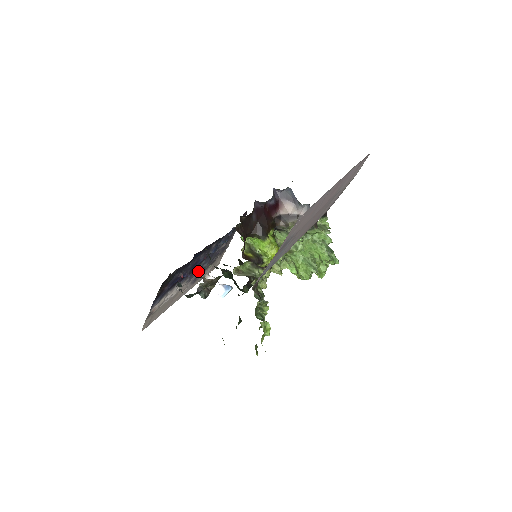
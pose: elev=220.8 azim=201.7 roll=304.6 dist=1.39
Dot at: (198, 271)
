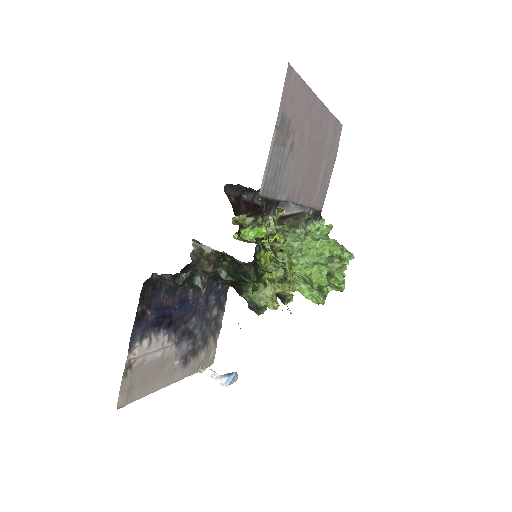
Dot at: (188, 335)
